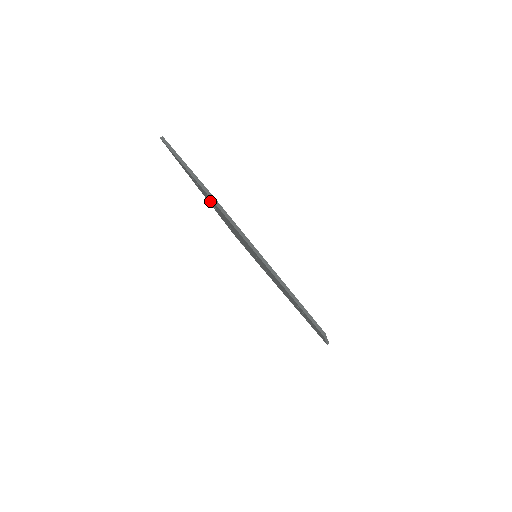
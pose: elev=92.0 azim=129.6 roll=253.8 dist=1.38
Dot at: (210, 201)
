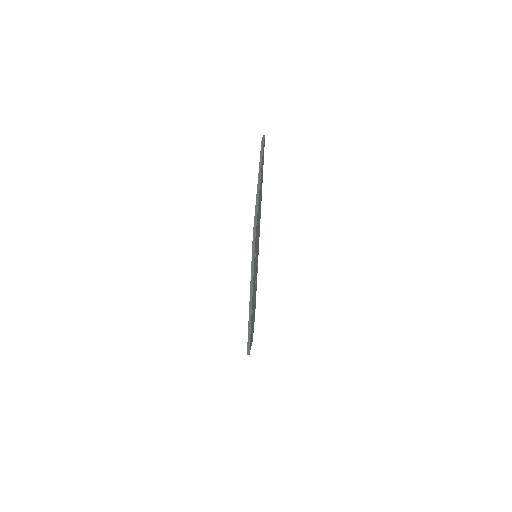
Dot at: occluded
